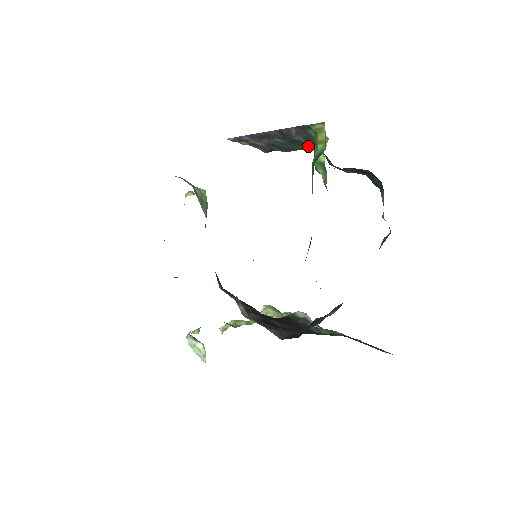
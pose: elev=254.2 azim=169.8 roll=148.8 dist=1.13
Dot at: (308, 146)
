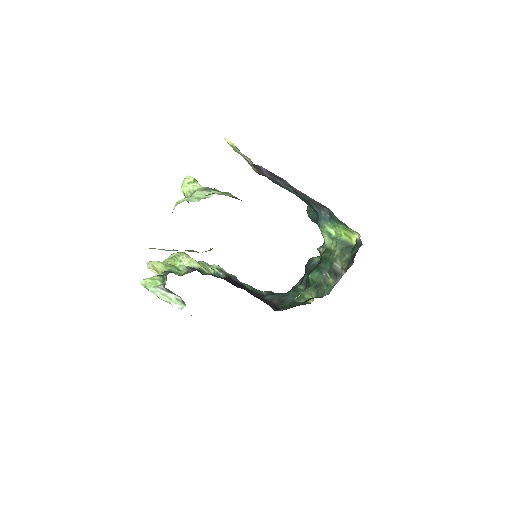
Dot at: (302, 199)
